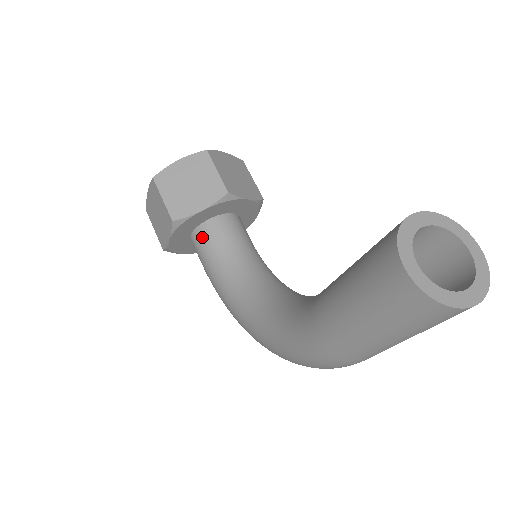
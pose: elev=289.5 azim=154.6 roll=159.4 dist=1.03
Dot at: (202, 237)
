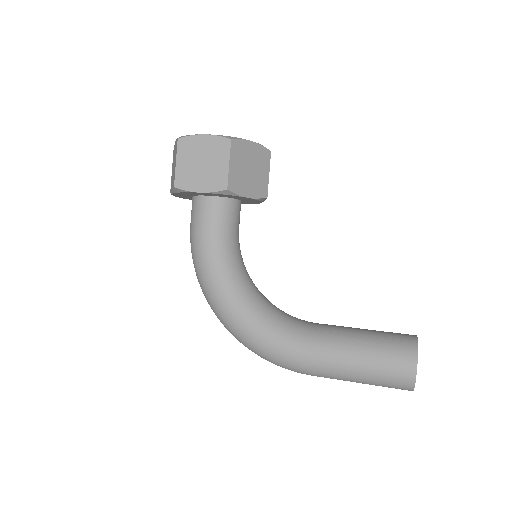
Dot at: (221, 208)
